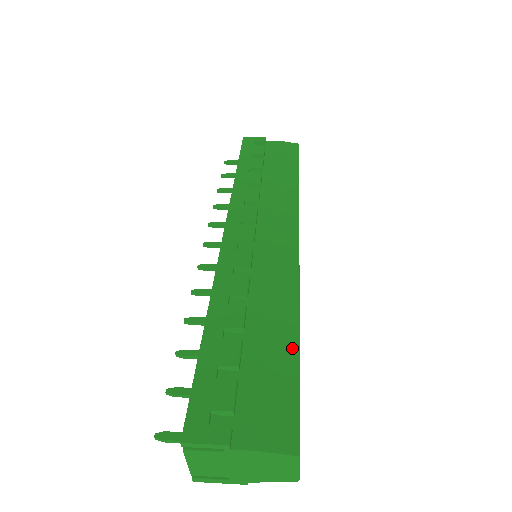
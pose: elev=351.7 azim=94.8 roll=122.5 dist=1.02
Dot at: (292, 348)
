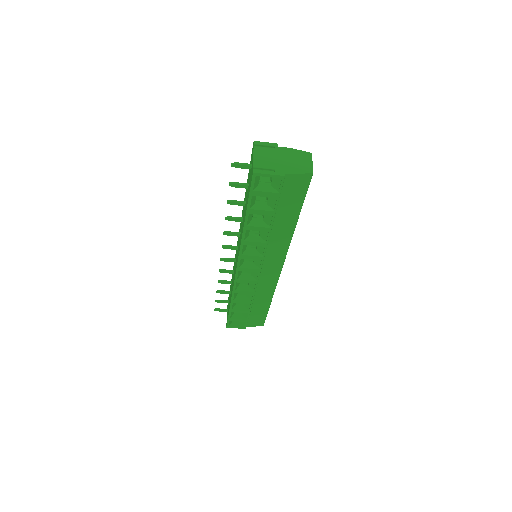
Dot at: occluded
